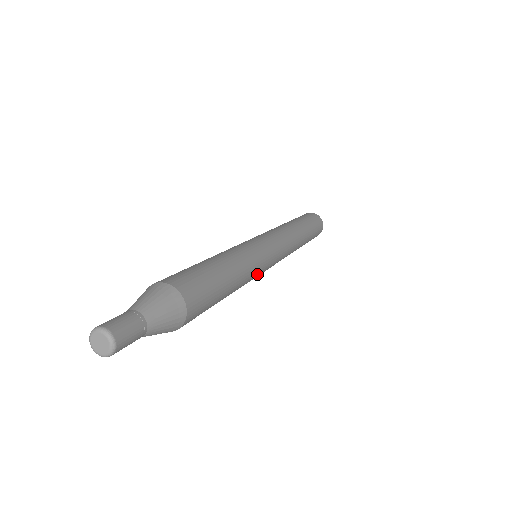
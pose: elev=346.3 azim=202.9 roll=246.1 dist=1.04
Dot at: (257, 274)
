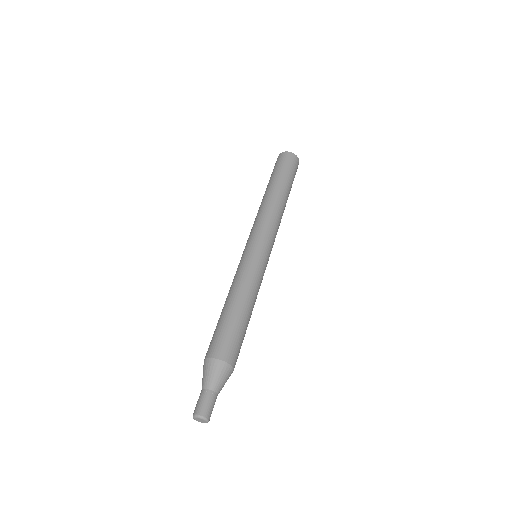
Dot at: occluded
